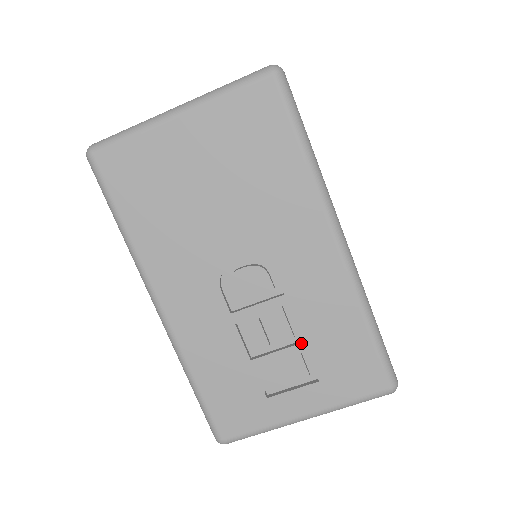
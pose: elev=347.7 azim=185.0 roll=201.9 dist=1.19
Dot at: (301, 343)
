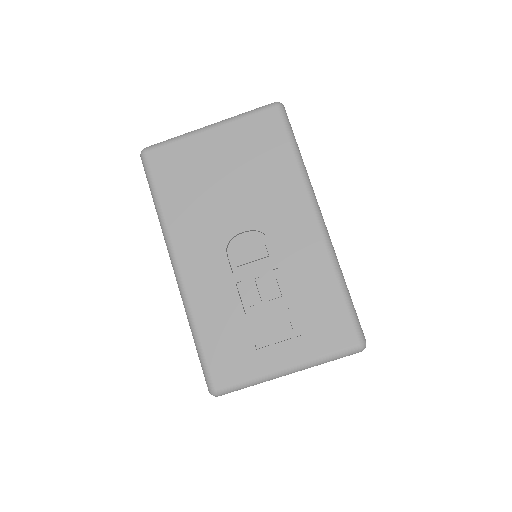
Dot at: (287, 301)
